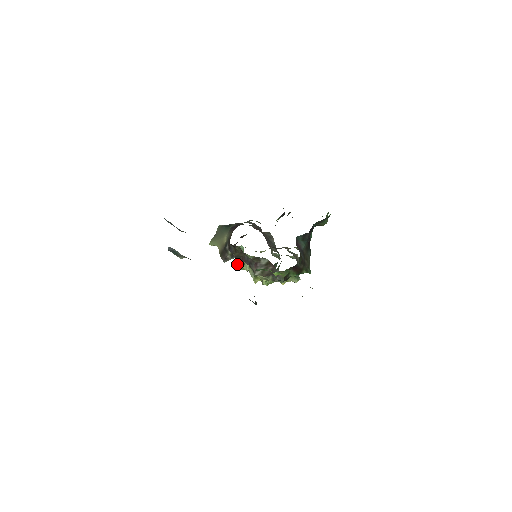
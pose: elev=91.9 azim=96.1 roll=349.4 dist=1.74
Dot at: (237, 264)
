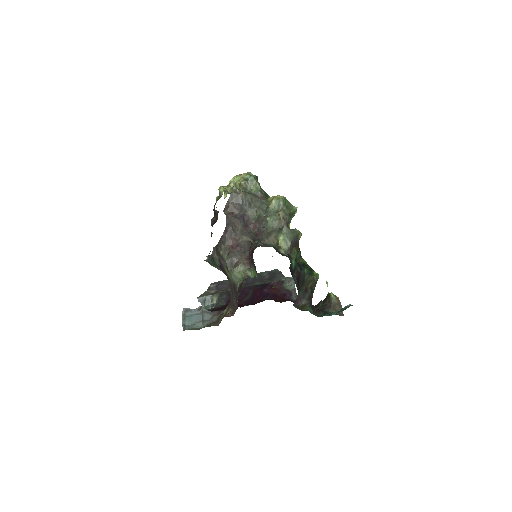
Dot at: occluded
